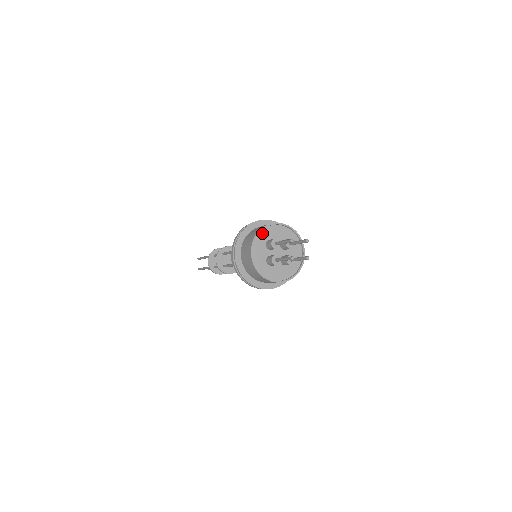
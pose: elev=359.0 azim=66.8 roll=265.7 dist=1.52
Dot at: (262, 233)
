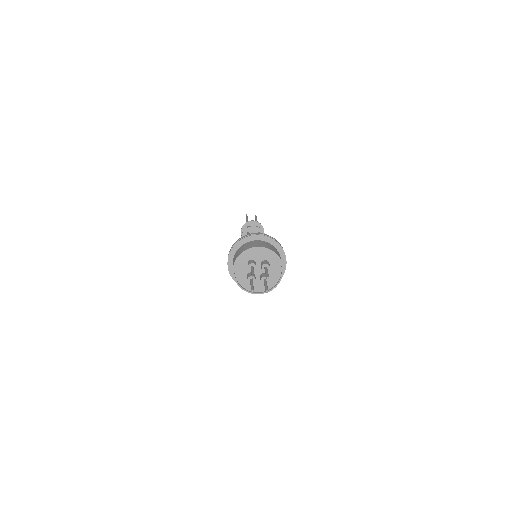
Dot at: (245, 254)
